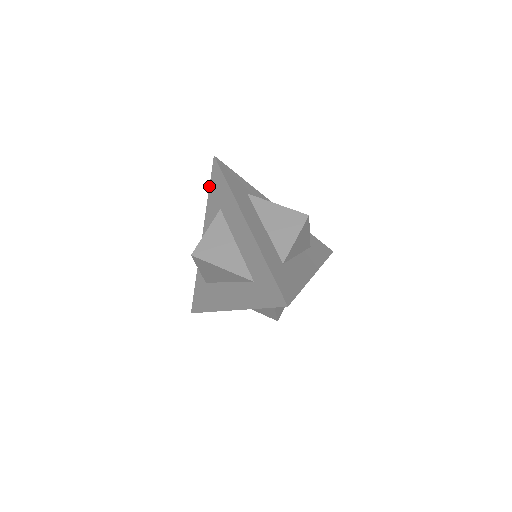
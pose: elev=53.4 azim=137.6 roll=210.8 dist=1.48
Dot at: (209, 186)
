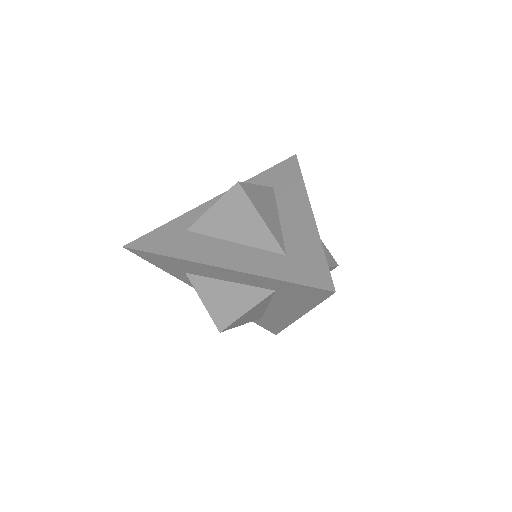
Dot at: (269, 168)
